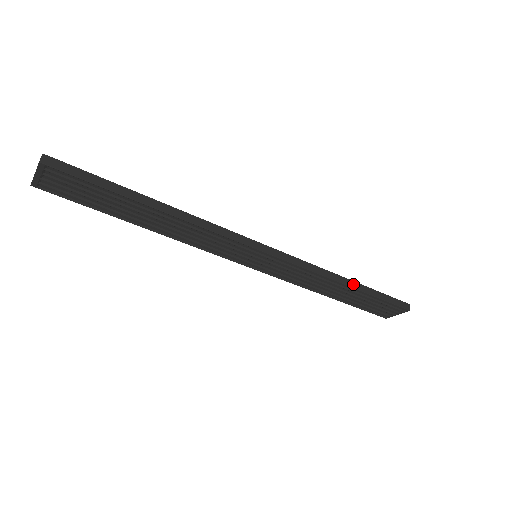
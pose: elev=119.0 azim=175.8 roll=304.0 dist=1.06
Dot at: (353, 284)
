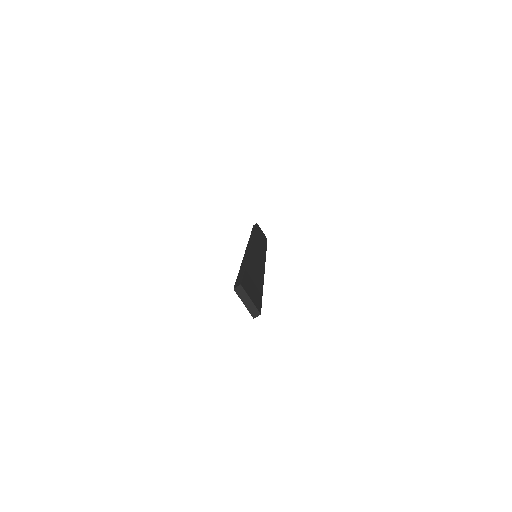
Dot at: occluded
